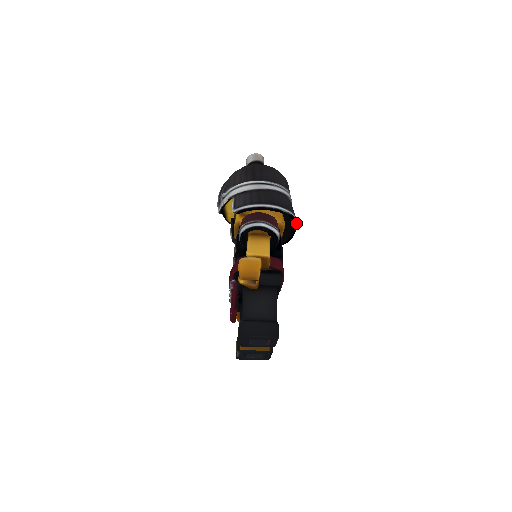
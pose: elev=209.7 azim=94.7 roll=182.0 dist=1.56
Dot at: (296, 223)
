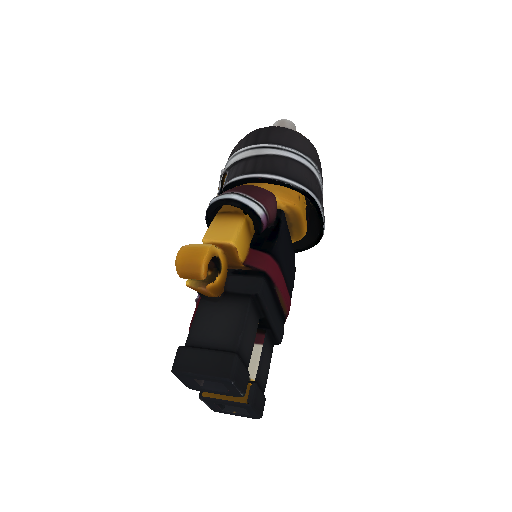
Dot at: (318, 206)
